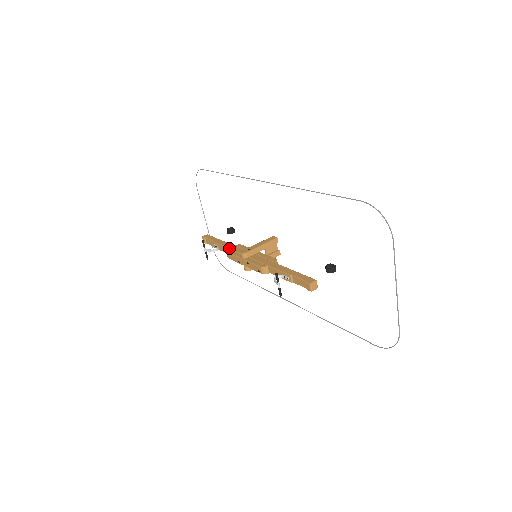
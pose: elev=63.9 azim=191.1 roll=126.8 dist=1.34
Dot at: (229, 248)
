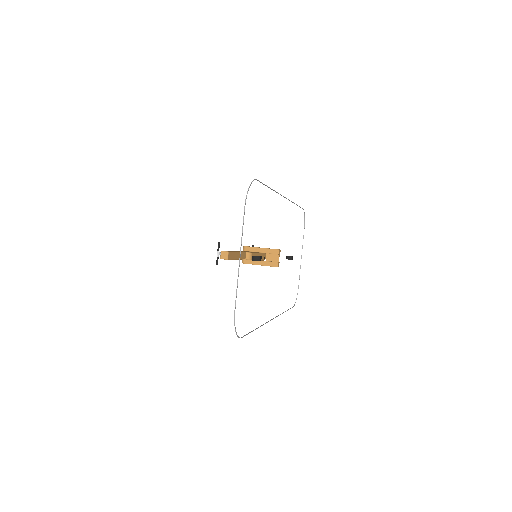
Dot at: occluded
